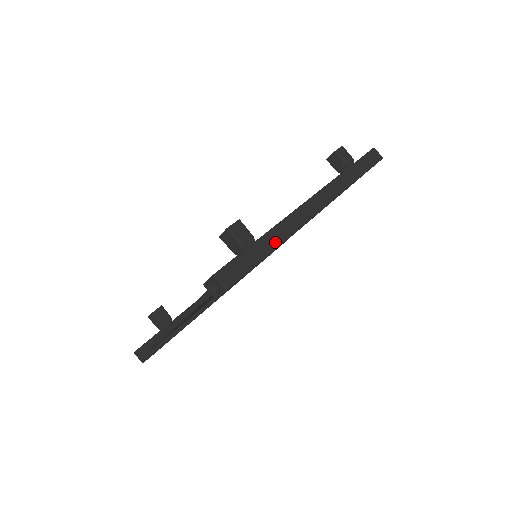
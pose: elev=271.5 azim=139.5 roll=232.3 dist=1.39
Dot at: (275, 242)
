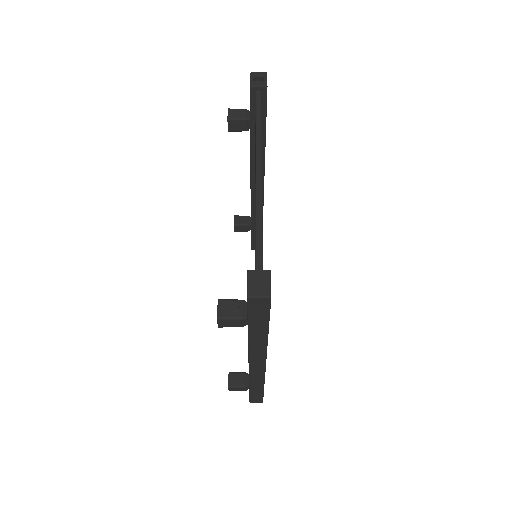
Dot at: (259, 387)
